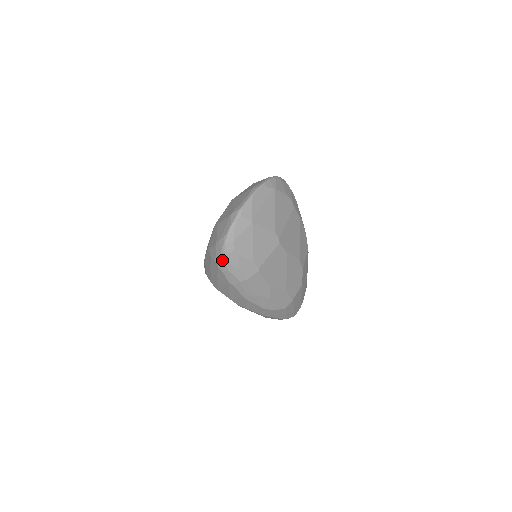
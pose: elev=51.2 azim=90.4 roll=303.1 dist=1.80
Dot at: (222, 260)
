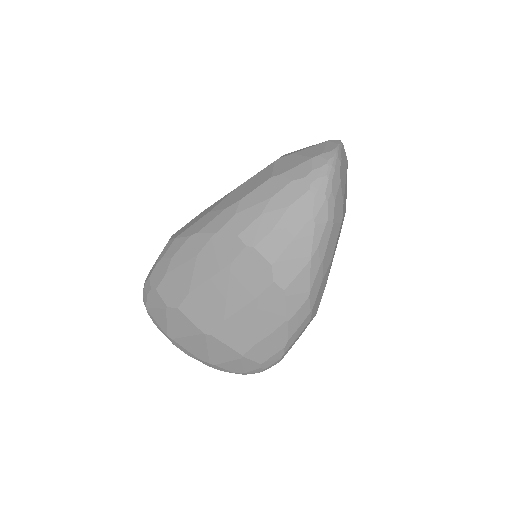
Dot at: (324, 175)
